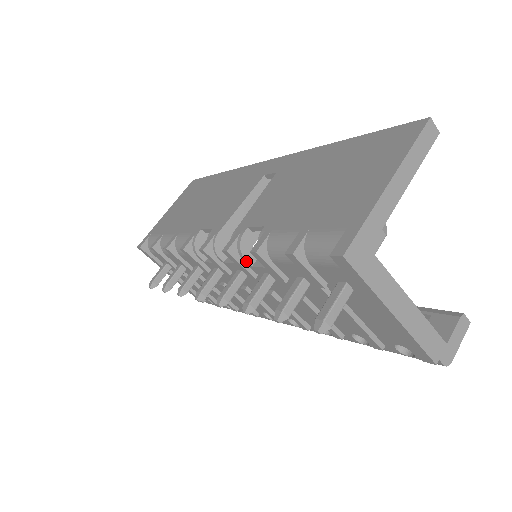
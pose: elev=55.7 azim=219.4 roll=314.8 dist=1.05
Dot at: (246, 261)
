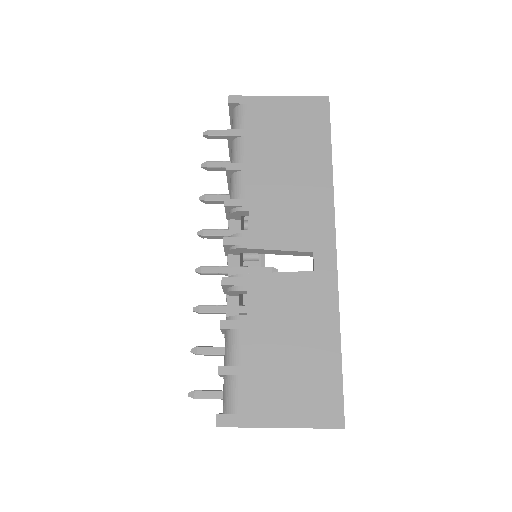
Dot at: (227, 293)
